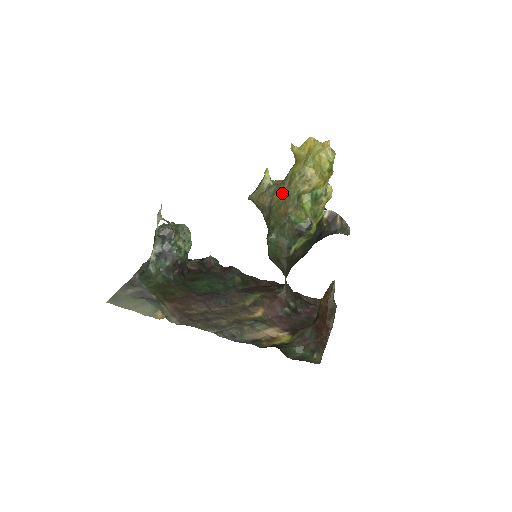
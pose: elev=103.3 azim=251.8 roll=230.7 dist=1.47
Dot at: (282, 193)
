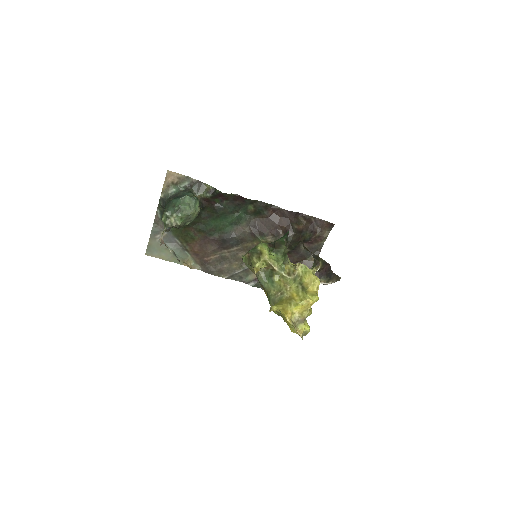
Dot at: occluded
